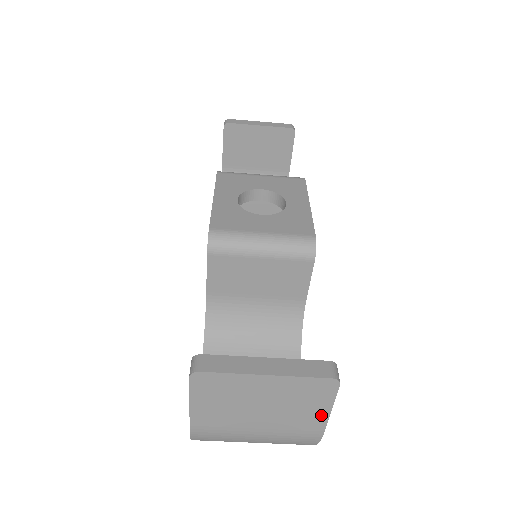
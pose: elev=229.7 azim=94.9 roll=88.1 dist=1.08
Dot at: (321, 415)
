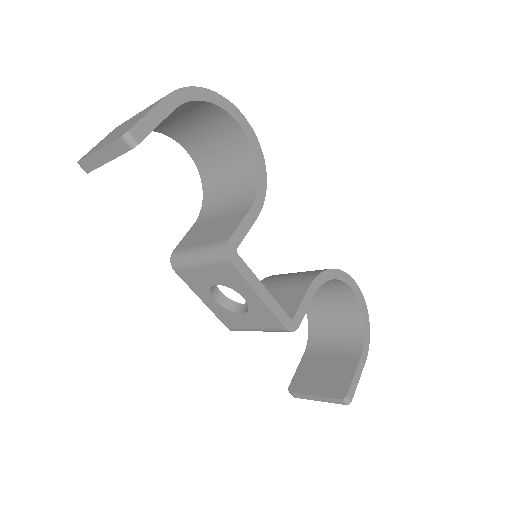
Dot at: occluded
